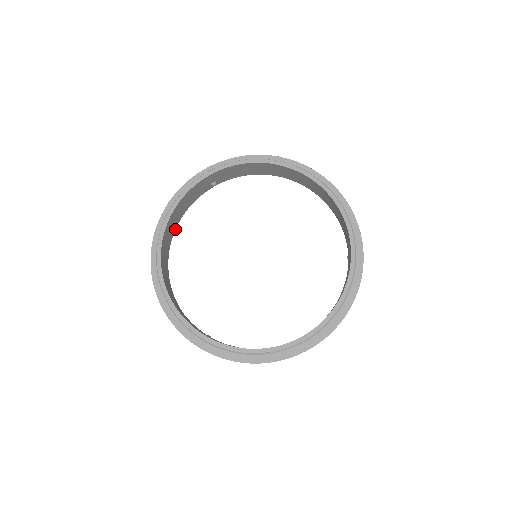
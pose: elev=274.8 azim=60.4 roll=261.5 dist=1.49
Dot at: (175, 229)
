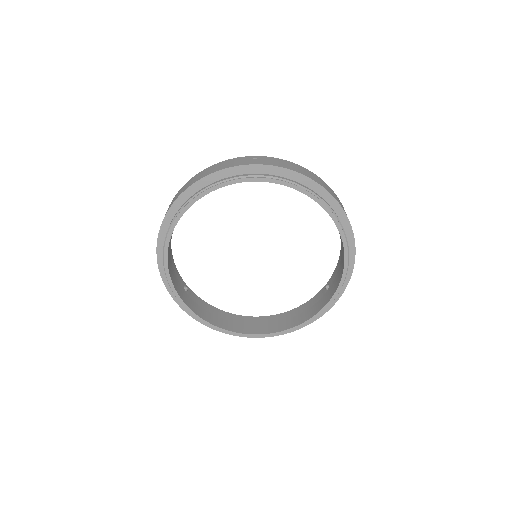
Dot at: occluded
